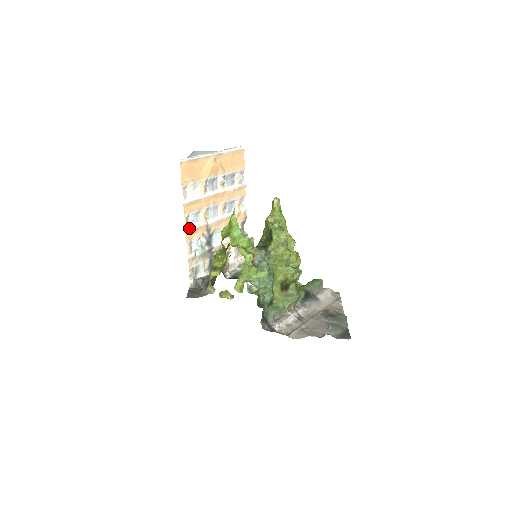
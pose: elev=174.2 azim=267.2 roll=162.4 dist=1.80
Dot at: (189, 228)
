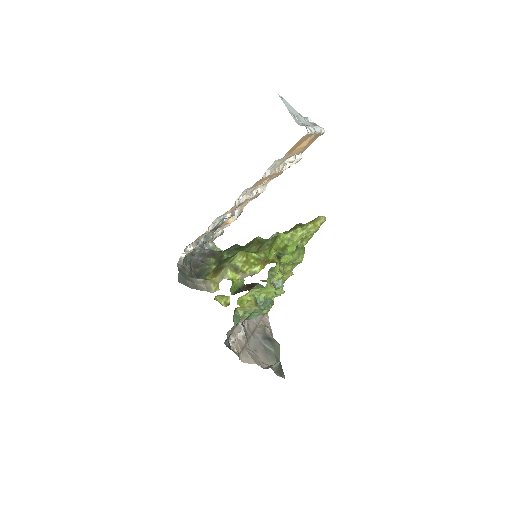
Dot at: (236, 202)
